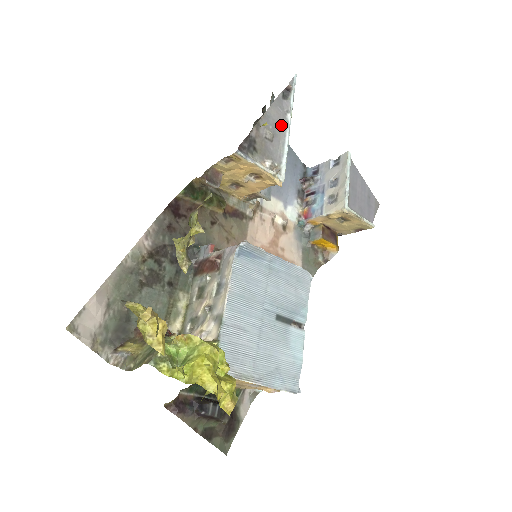
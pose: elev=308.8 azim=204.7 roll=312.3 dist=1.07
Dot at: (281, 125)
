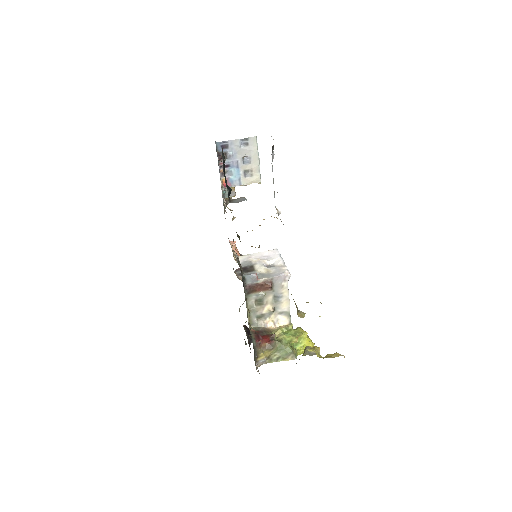
Dot at: occluded
